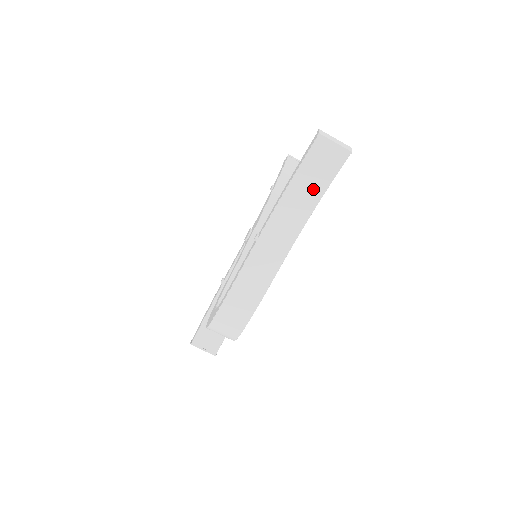
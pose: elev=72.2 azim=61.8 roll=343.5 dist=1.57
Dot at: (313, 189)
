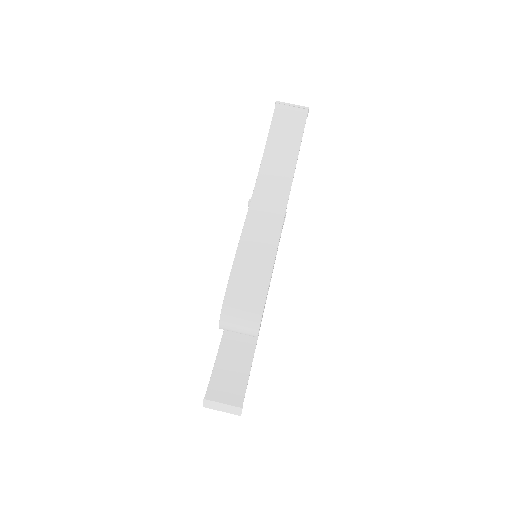
Dot at: (288, 146)
